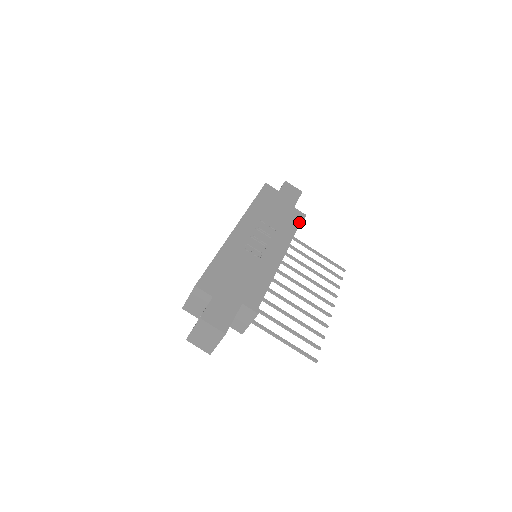
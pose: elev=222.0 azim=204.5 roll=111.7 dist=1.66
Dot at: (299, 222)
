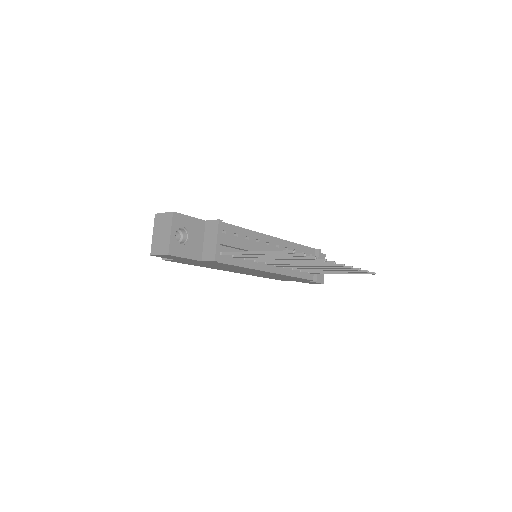
Dot at: occluded
